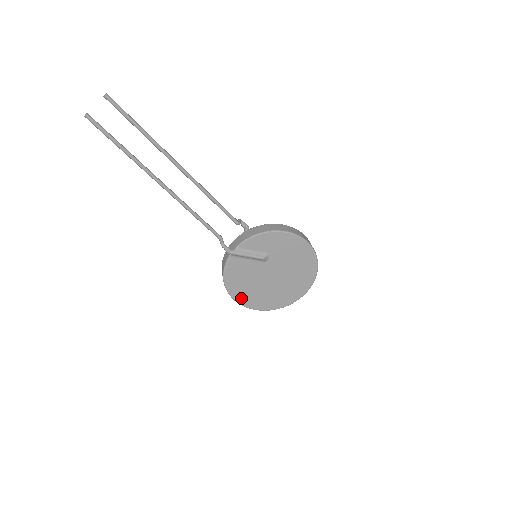
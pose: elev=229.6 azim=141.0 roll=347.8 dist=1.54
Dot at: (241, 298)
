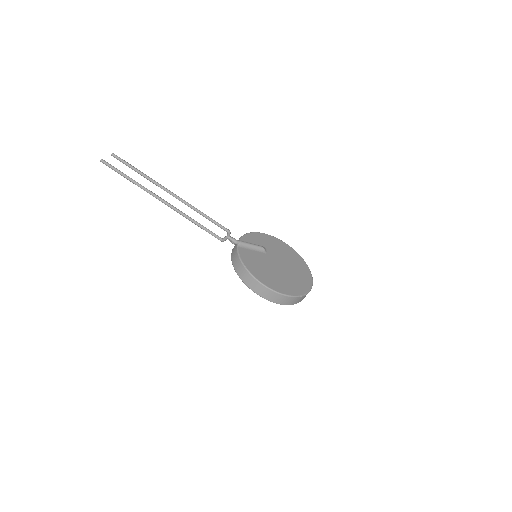
Dot at: (268, 283)
